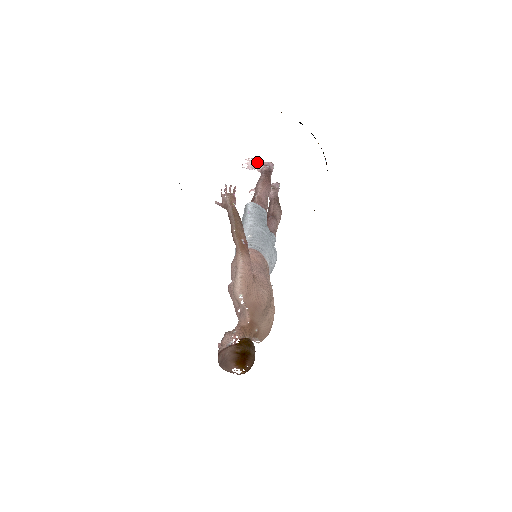
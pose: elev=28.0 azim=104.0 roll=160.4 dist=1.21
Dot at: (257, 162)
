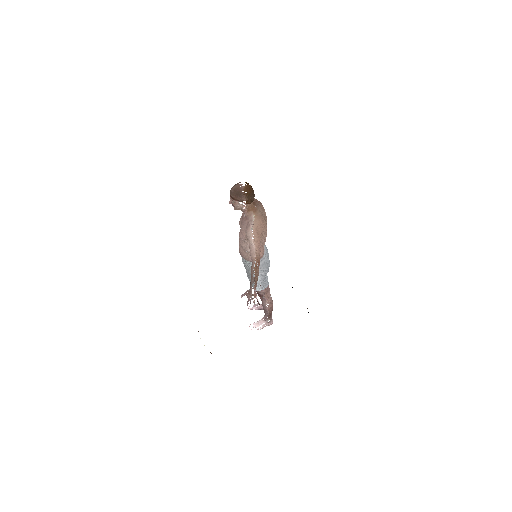
Dot at: occluded
